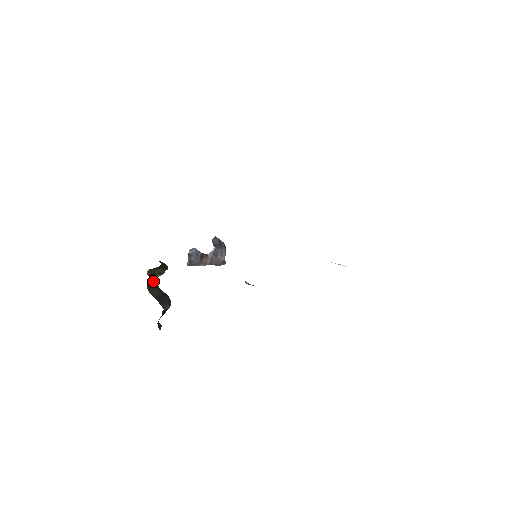
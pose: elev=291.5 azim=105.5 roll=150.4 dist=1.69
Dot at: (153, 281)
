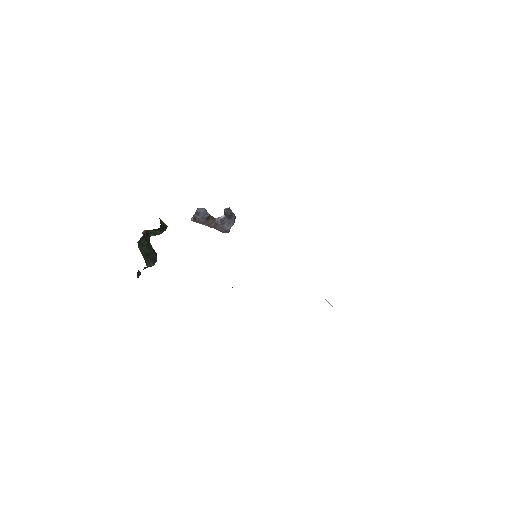
Dot at: (146, 238)
